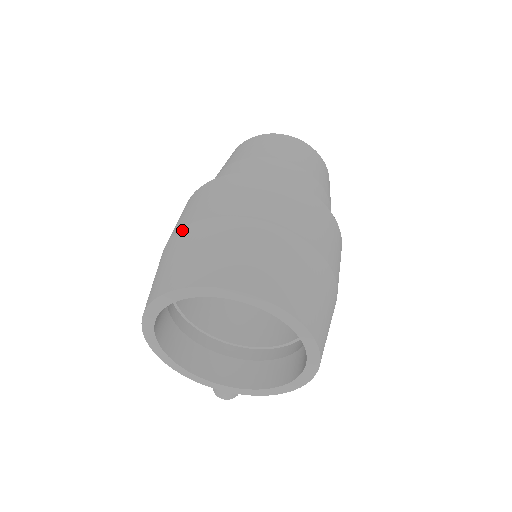
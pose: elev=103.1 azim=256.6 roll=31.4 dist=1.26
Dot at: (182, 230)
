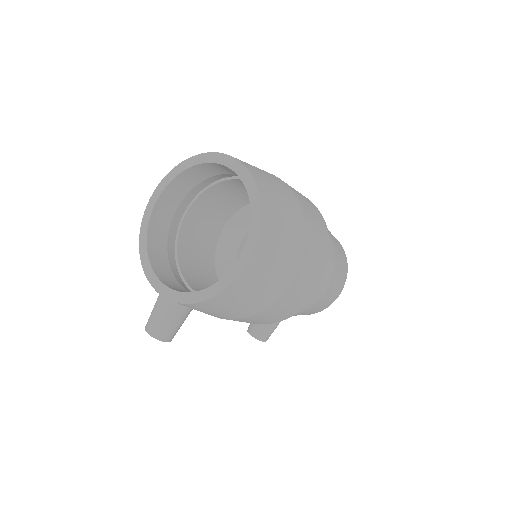
Dot at: occluded
